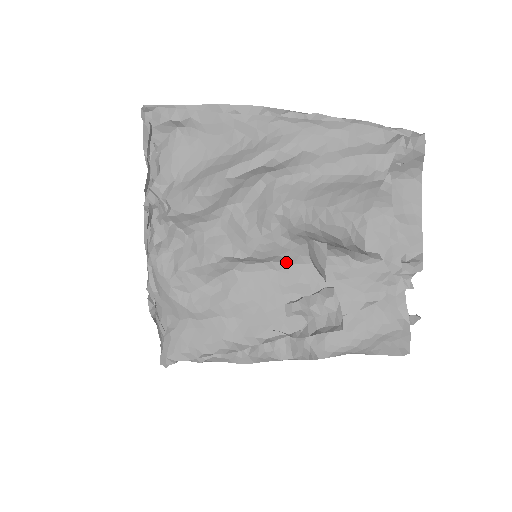
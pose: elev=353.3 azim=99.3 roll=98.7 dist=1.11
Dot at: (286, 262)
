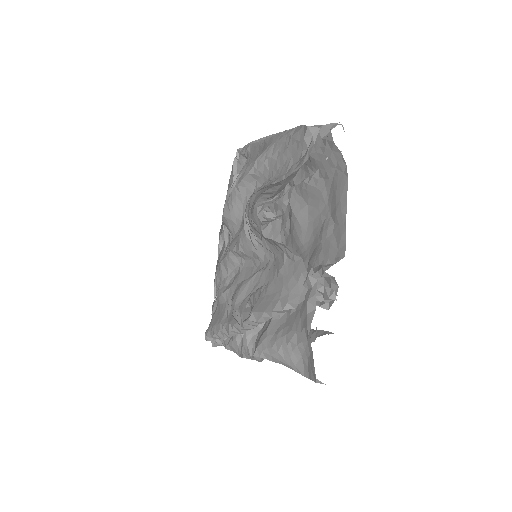
Dot at: (259, 259)
